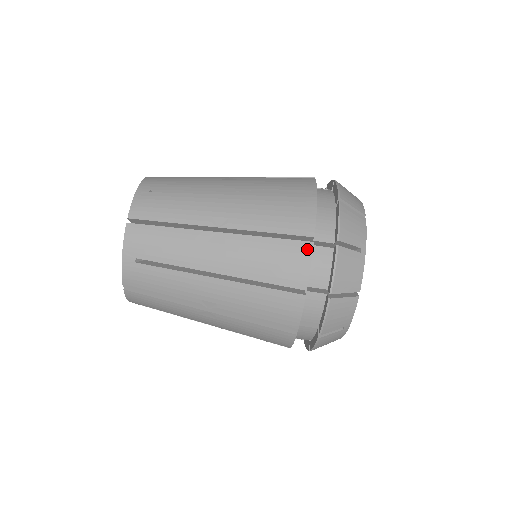
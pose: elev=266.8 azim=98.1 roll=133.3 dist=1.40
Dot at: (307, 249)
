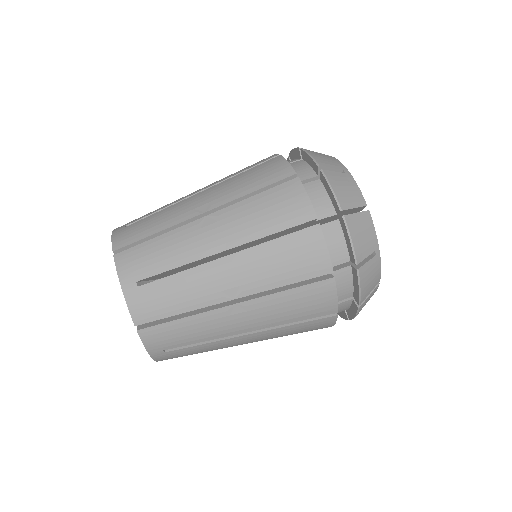
Dot at: (296, 184)
